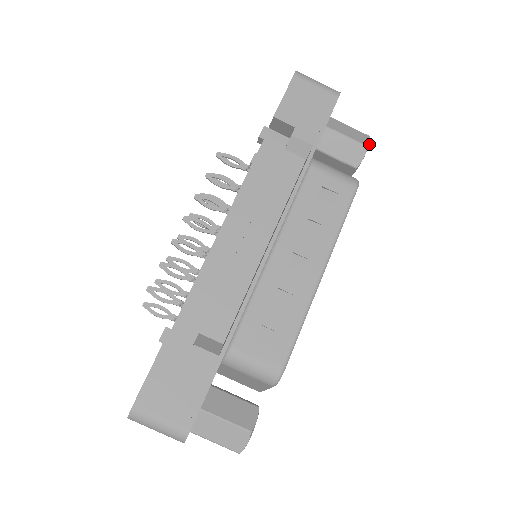
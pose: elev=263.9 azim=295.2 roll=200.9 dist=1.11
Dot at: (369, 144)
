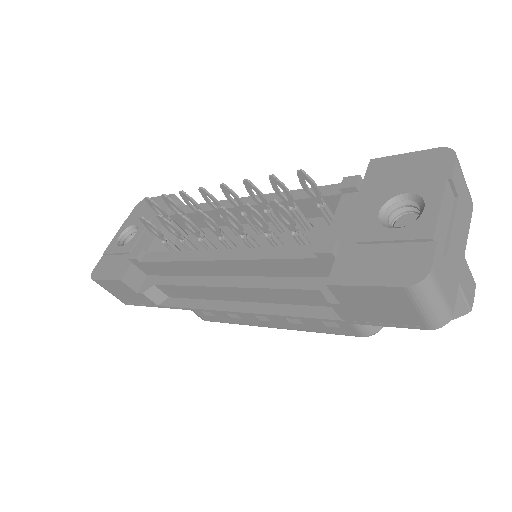
Dot at: occluded
